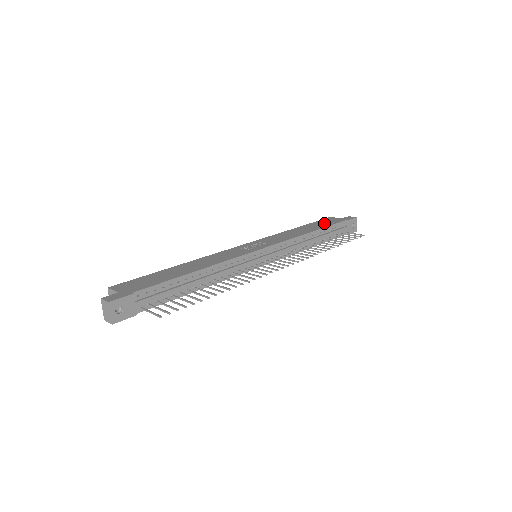
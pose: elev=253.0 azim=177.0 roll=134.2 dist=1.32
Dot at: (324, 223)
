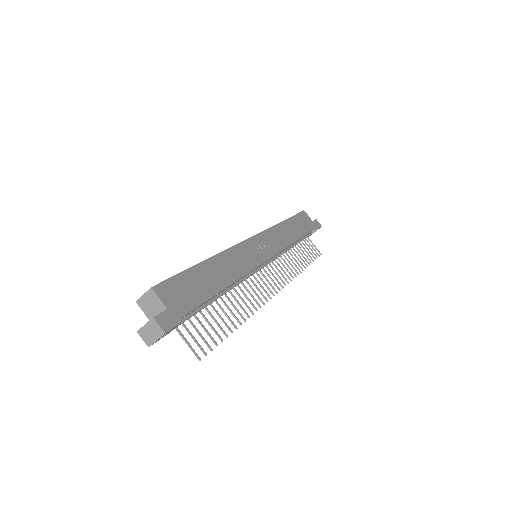
Dot at: (303, 224)
